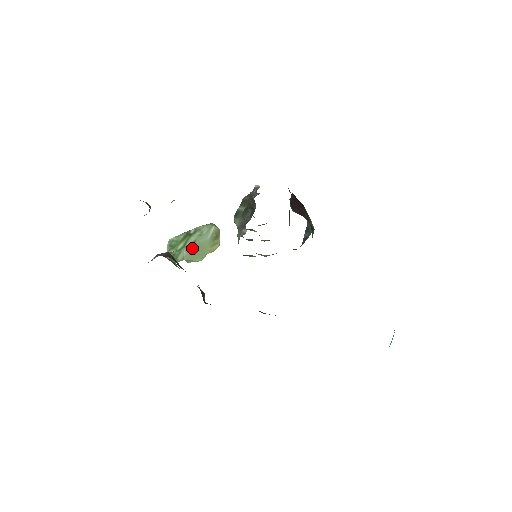
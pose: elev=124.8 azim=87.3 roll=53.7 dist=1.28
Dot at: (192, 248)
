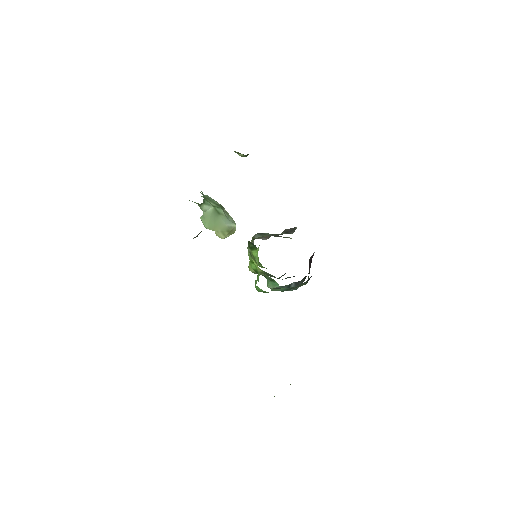
Dot at: (215, 214)
